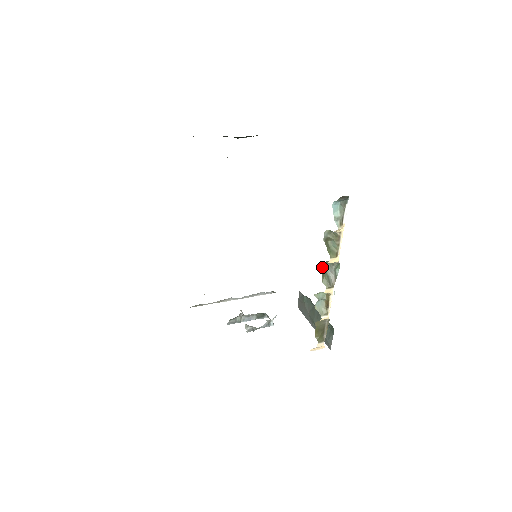
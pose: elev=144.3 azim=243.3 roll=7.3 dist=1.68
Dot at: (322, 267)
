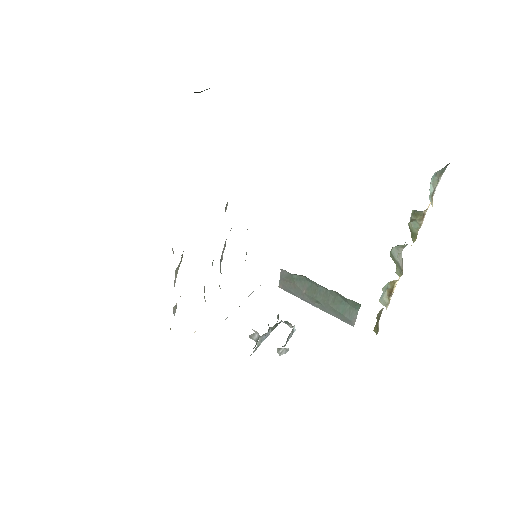
Dot at: occluded
